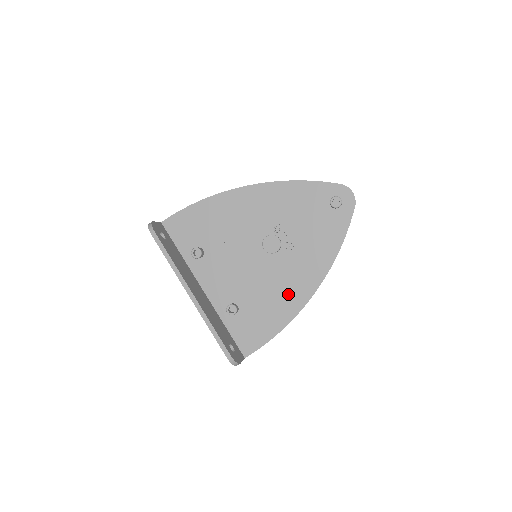
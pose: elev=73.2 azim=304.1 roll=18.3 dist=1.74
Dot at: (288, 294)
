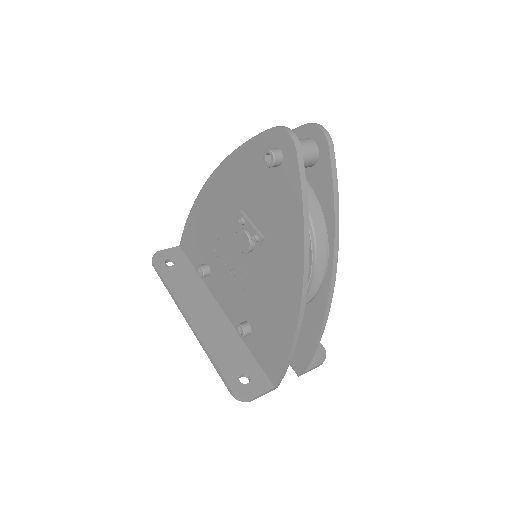
Dot at: (280, 301)
